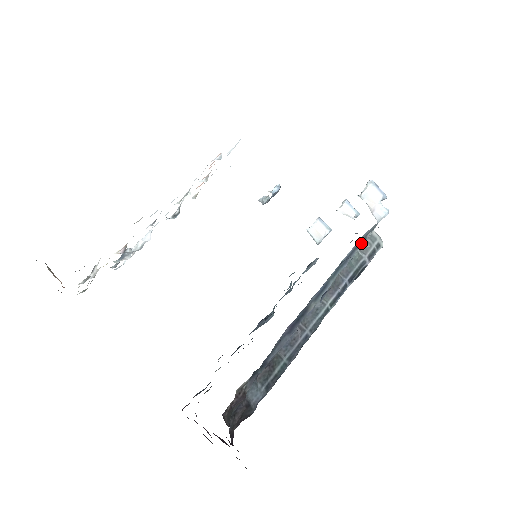
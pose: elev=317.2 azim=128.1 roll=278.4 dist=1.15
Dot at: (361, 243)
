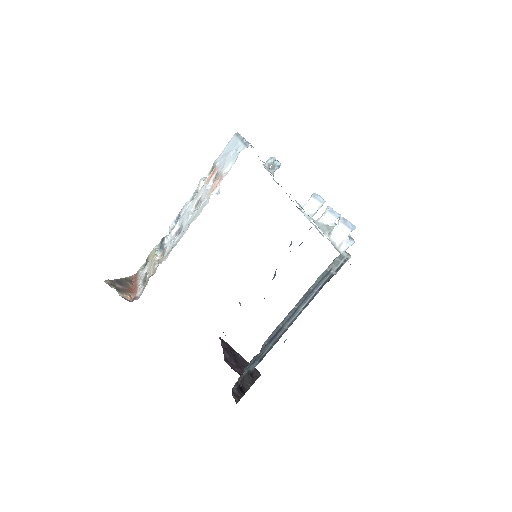
Dot at: (326, 275)
